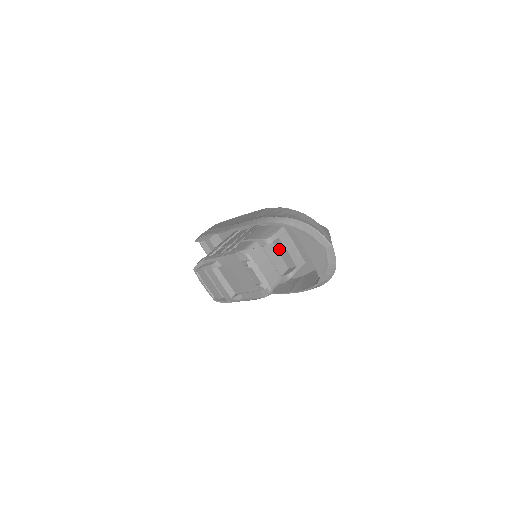
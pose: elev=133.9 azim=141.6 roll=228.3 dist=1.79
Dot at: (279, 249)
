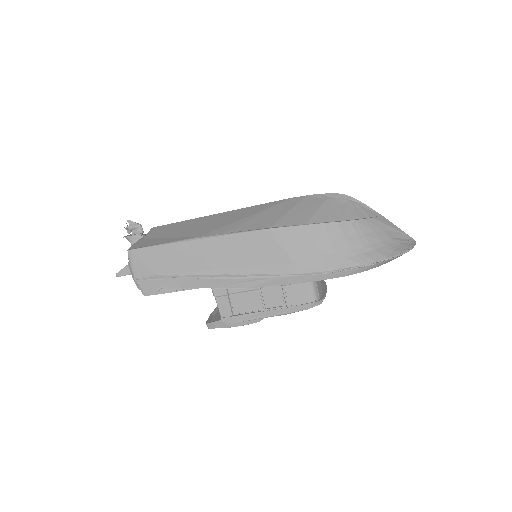
Dot at: occluded
